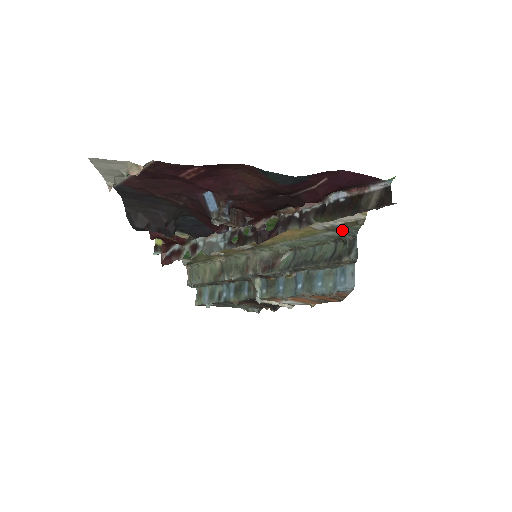
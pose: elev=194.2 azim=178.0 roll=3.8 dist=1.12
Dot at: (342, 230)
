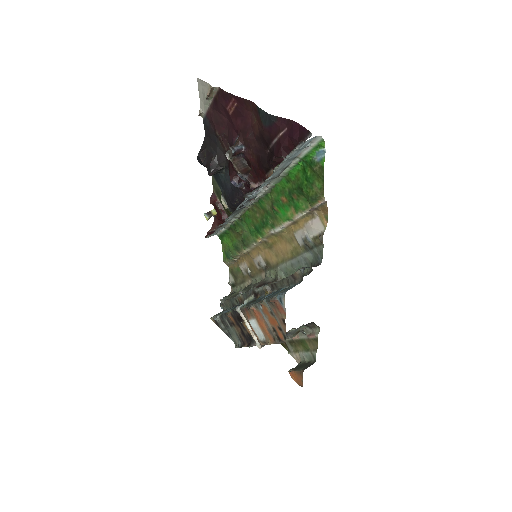
Dot at: (314, 253)
